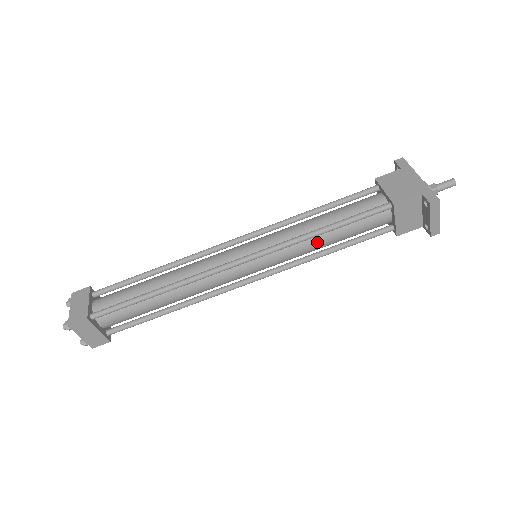
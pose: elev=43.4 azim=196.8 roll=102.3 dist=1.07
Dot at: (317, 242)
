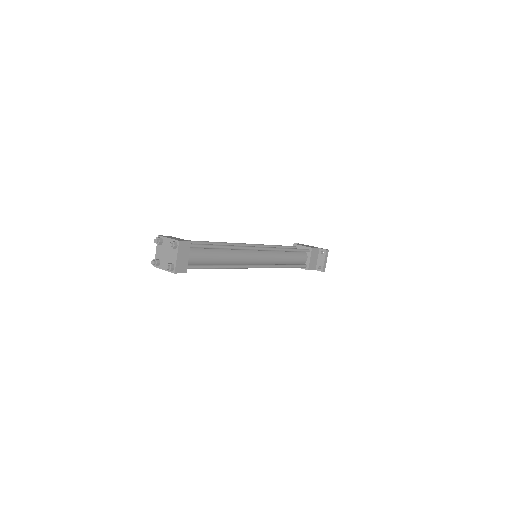
Dot at: (284, 256)
